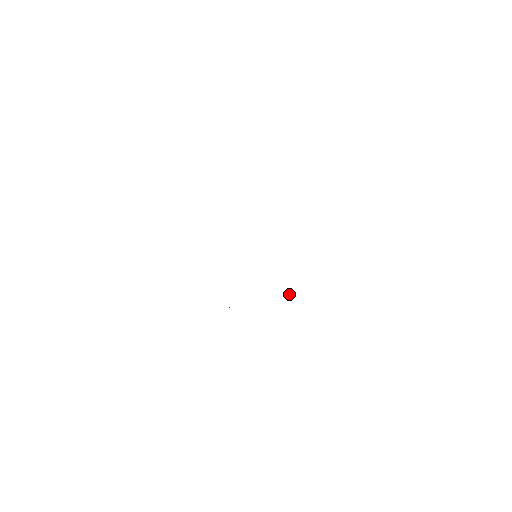
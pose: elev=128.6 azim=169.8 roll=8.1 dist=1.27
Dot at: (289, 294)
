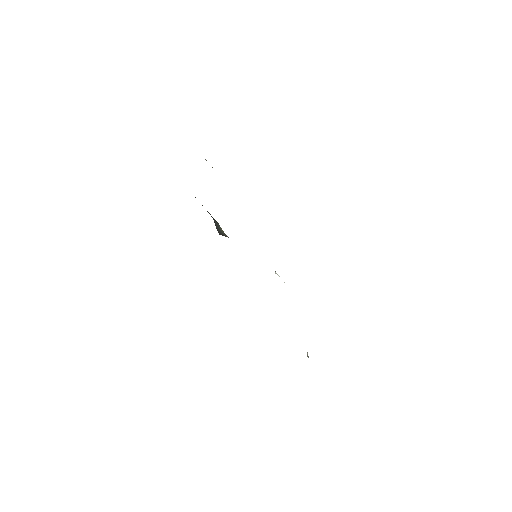
Dot at: occluded
